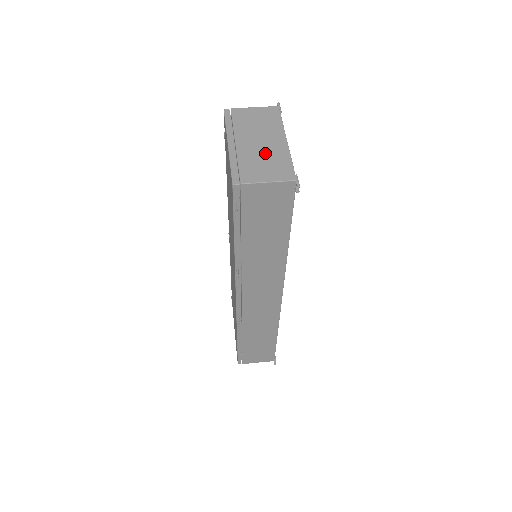
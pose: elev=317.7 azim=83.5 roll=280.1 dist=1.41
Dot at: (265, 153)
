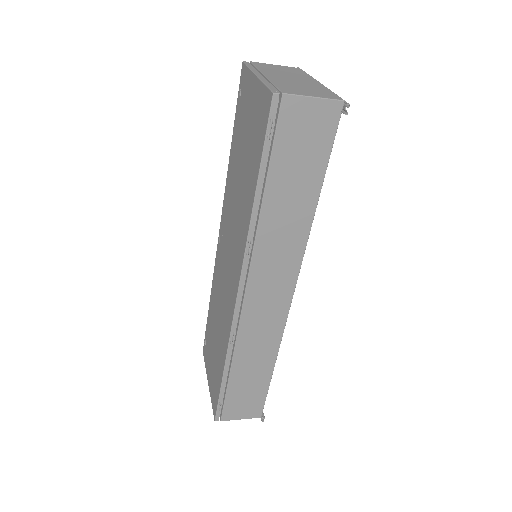
Dot at: (301, 84)
